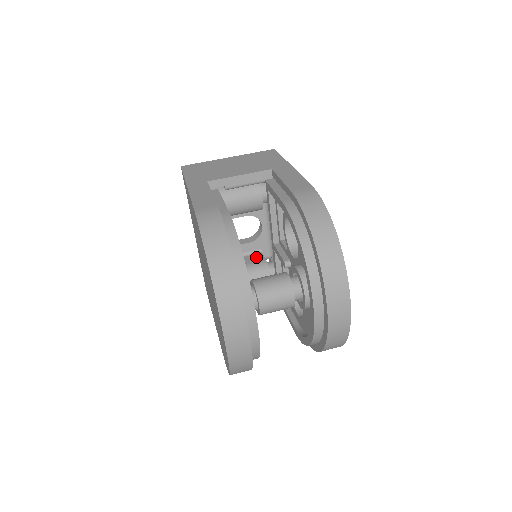
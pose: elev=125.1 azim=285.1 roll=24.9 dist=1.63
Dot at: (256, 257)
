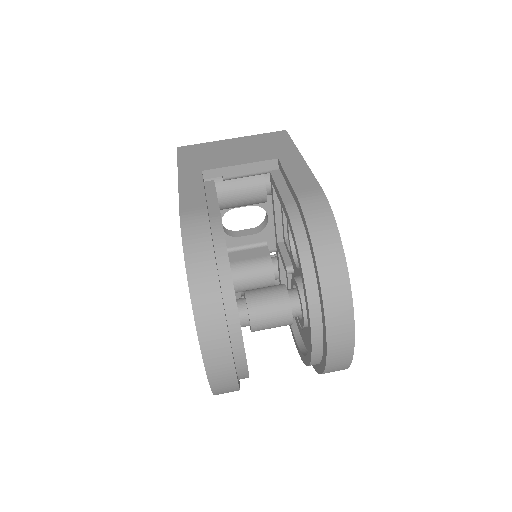
Dot at: (260, 251)
